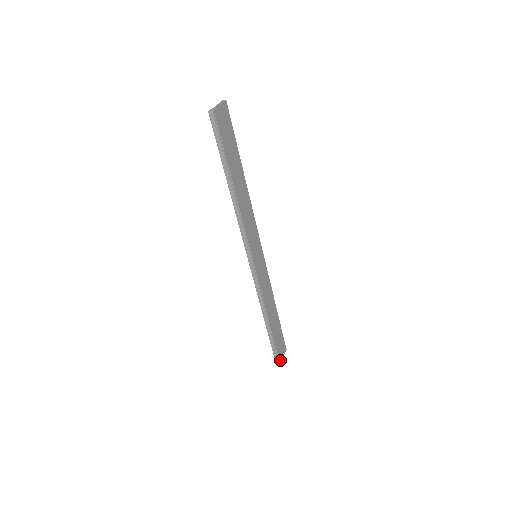
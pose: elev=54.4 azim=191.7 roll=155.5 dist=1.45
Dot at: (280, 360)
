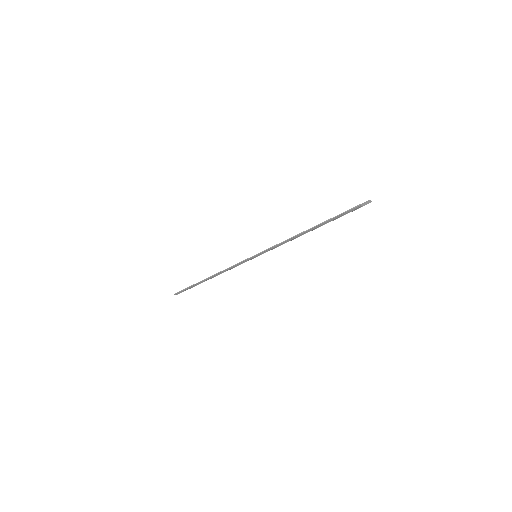
Dot at: (179, 293)
